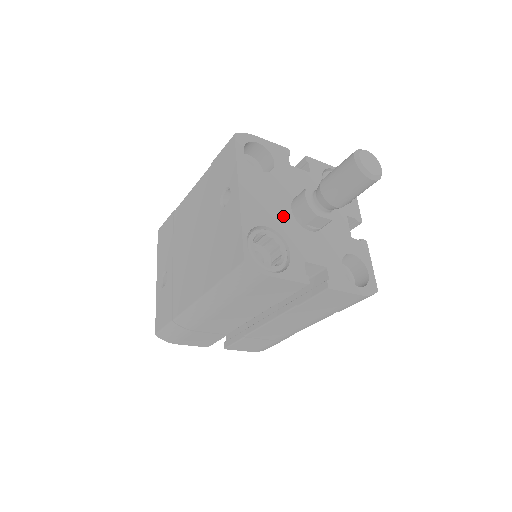
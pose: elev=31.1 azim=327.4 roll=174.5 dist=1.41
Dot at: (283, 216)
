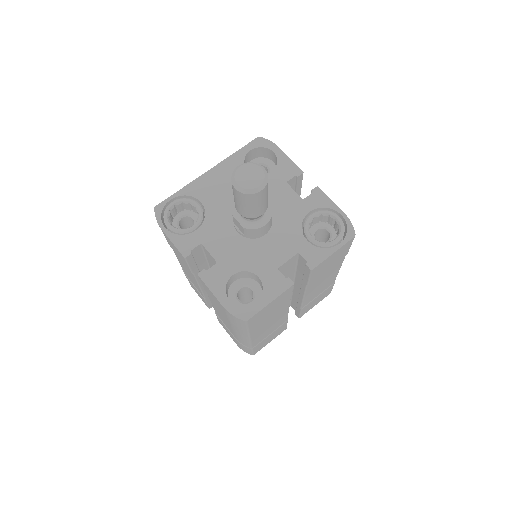
Dot at: (226, 207)
